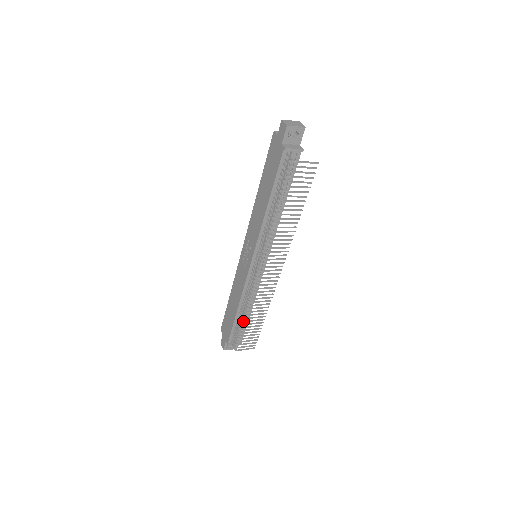
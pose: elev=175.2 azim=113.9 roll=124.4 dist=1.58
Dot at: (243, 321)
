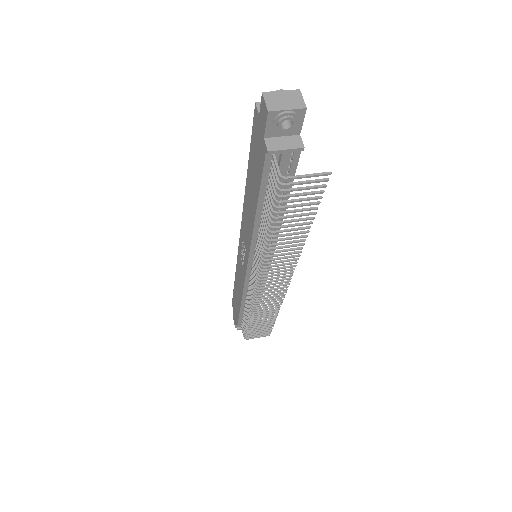
Dot at: occluded
